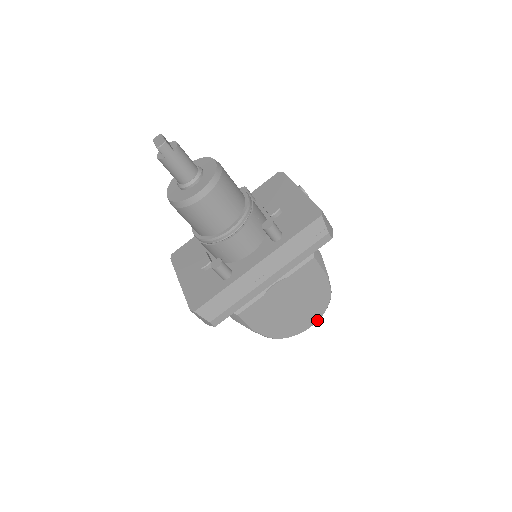
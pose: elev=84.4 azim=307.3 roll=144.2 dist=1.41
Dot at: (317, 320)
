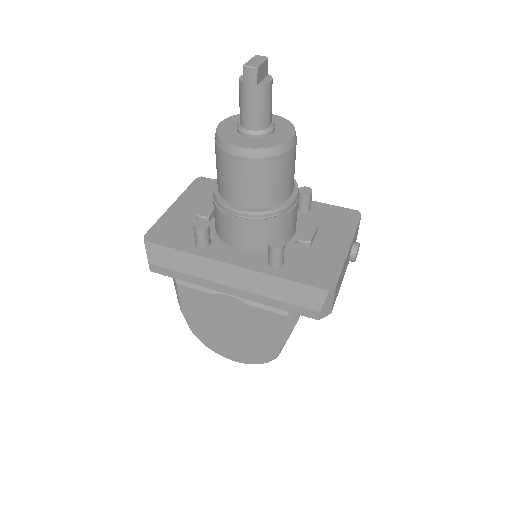
Dot at: (244, 362)
